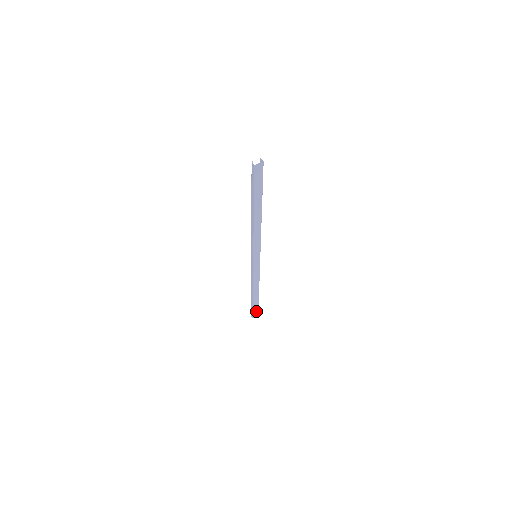
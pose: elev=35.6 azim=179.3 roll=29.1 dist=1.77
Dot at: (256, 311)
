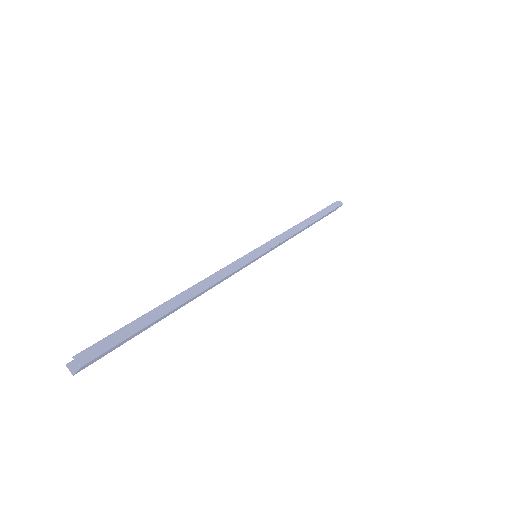
Dot at: occluded
